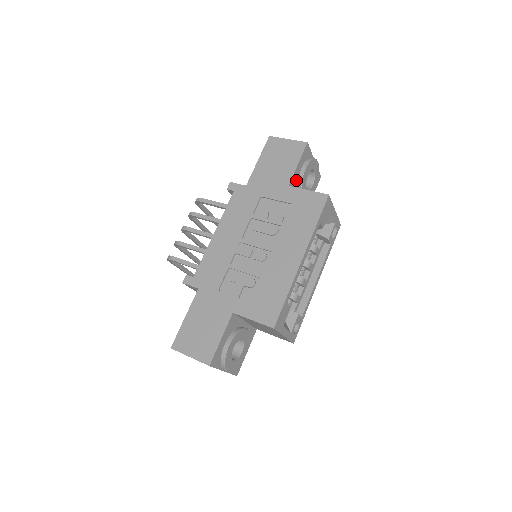
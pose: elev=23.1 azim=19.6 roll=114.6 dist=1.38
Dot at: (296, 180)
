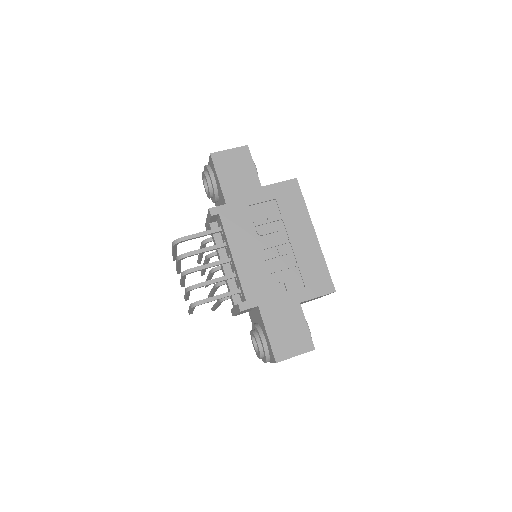
Dot at: occluded
